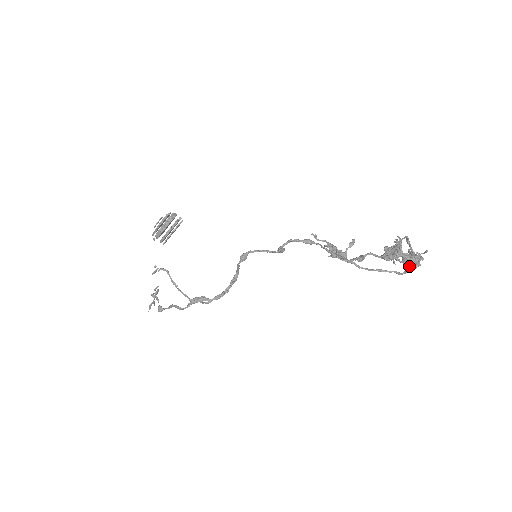
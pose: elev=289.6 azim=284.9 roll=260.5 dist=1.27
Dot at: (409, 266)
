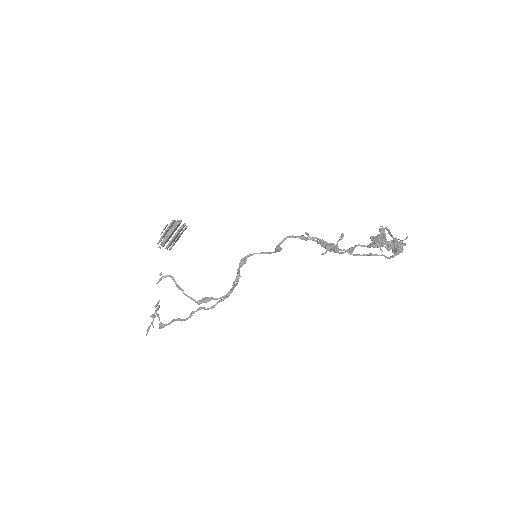
Dot at: (394, 253)
